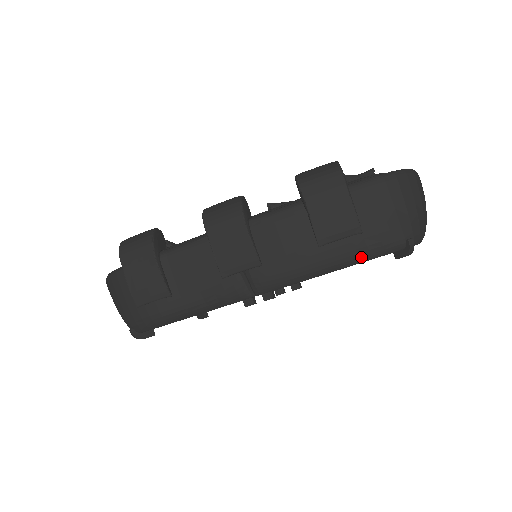
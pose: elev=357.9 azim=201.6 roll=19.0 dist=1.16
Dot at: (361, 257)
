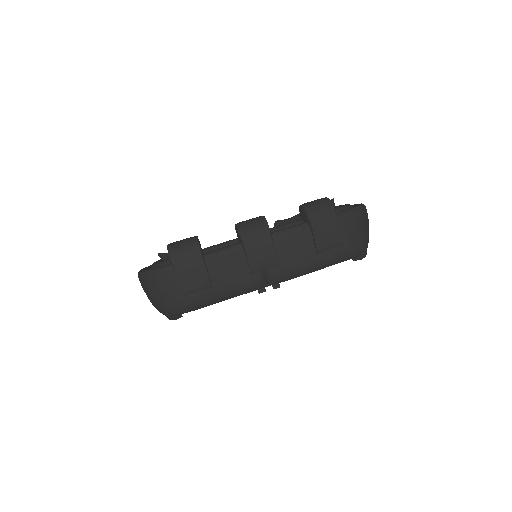
Dot at: (339, 260)
